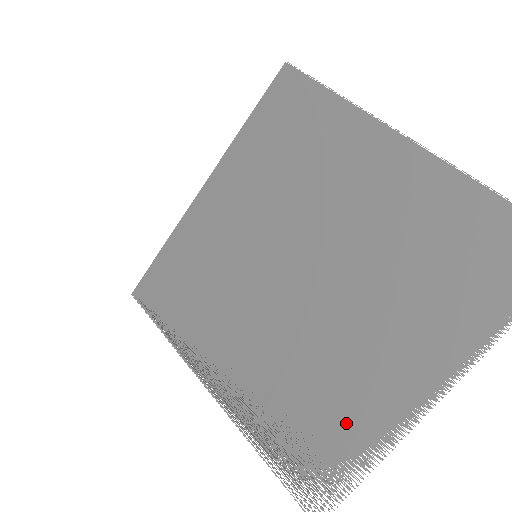
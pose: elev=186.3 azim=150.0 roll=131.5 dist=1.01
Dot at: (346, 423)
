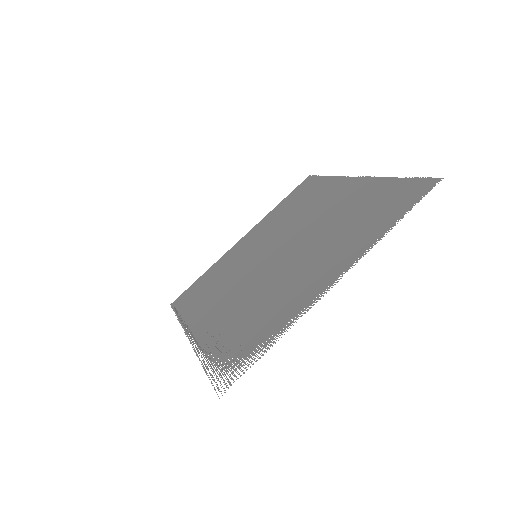
Dot at: occluded
